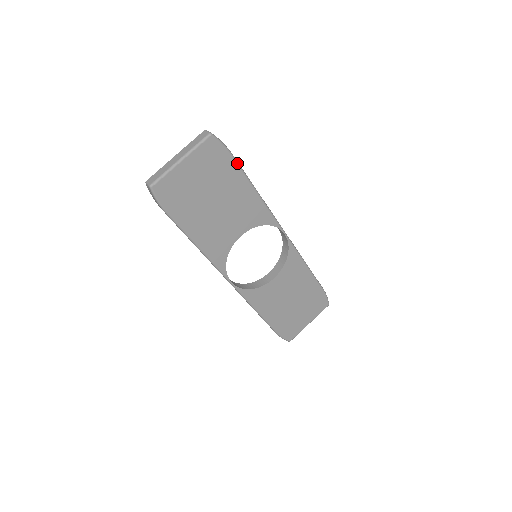
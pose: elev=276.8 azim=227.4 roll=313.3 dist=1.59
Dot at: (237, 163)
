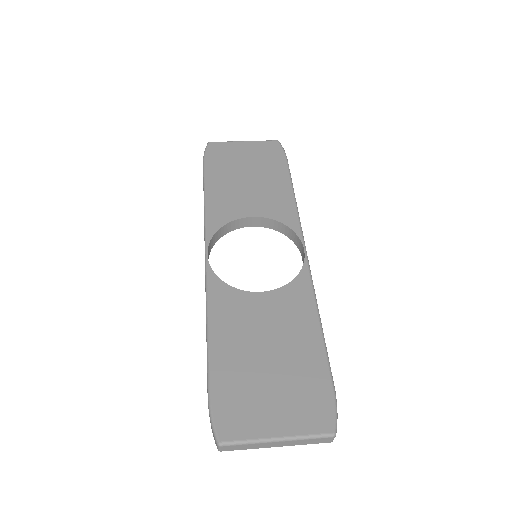
Dot at: (288, 165)
